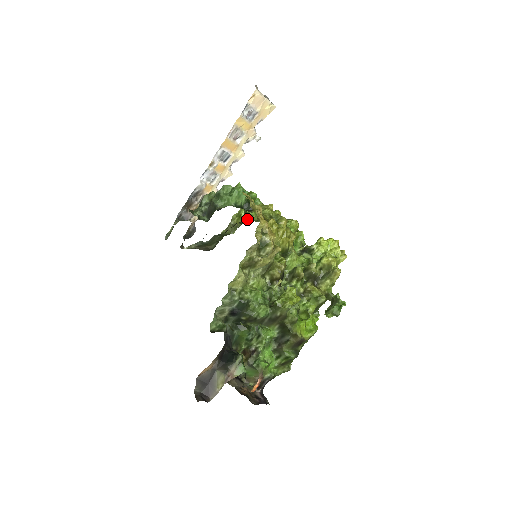
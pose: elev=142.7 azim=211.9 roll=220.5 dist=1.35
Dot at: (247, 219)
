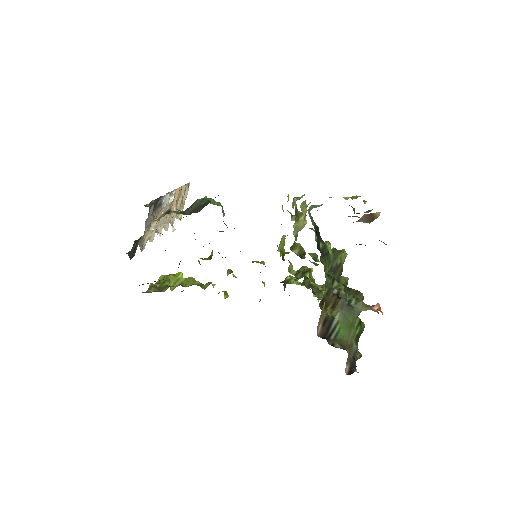
Dot at: (171, 289)
